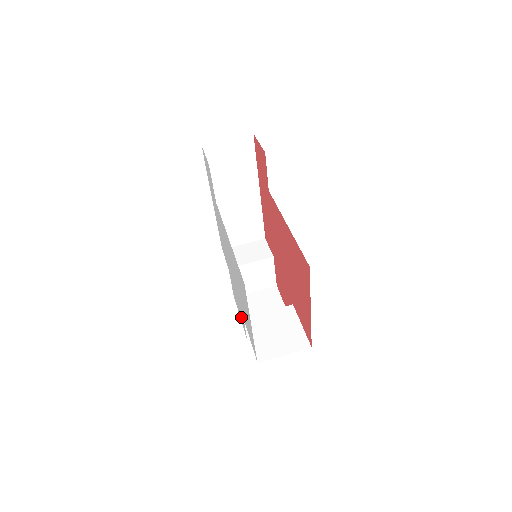
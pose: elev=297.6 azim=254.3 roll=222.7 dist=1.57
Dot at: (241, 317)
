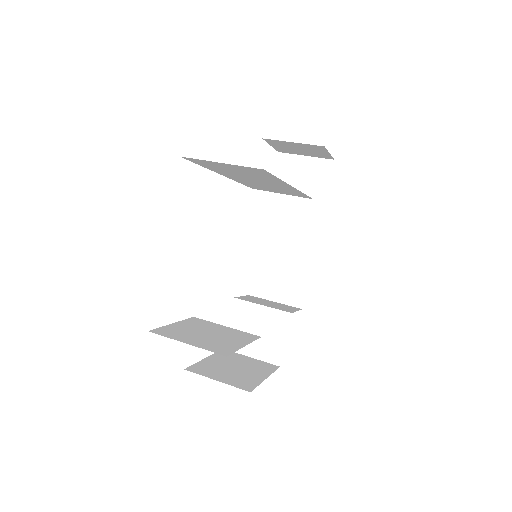
Dot at: occluded
